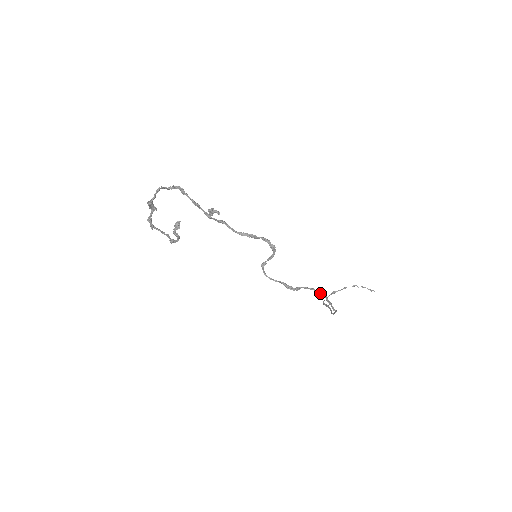
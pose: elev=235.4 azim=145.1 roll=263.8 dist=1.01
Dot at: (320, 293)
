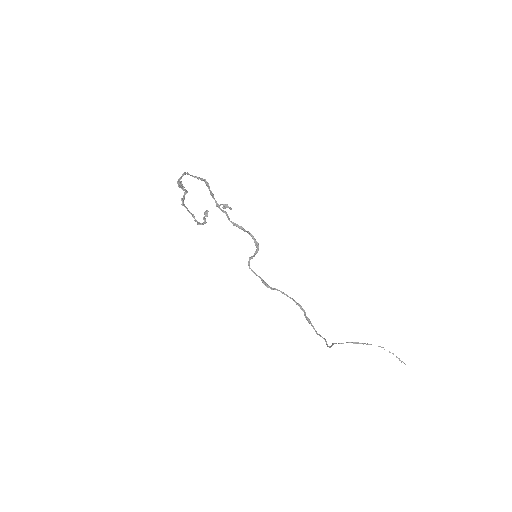
Dot at: (299, 305)
